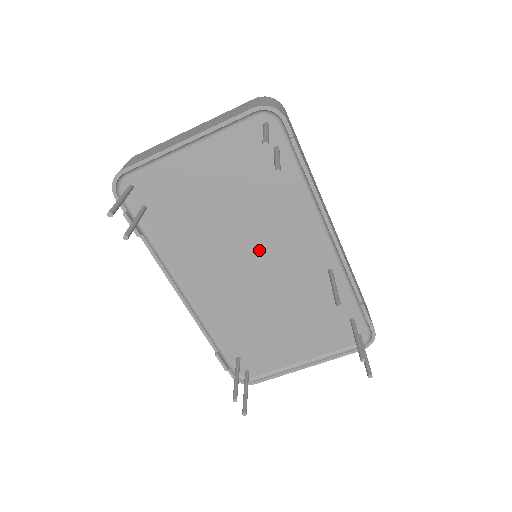
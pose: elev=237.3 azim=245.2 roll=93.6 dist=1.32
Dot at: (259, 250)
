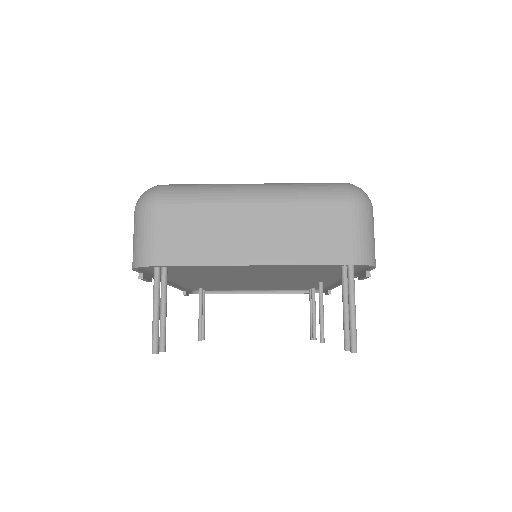
Dot at: (268, 278)
